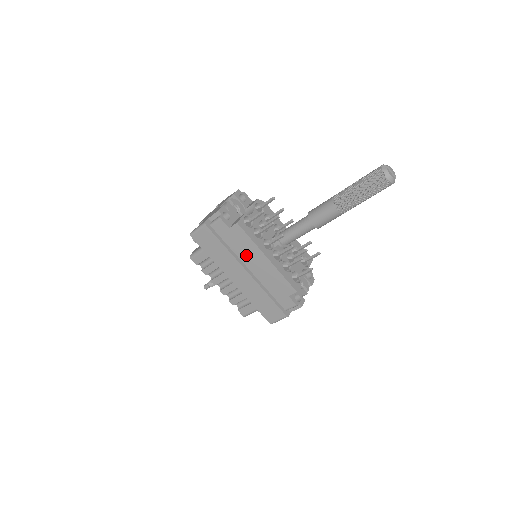
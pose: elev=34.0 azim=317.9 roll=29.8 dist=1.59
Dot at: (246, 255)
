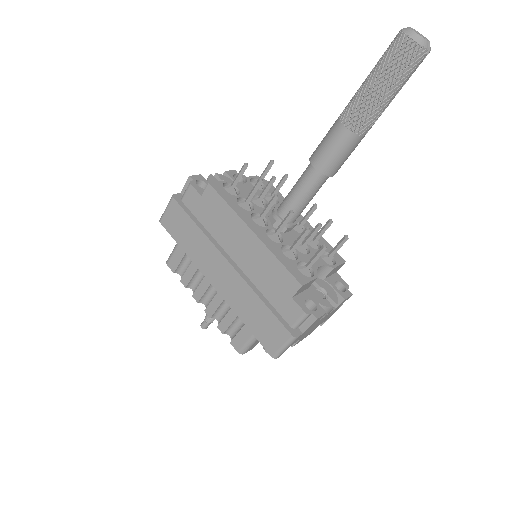
Dot at: (226, 236)
